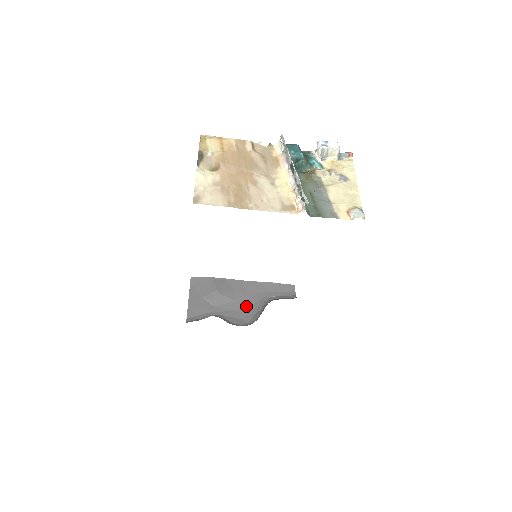
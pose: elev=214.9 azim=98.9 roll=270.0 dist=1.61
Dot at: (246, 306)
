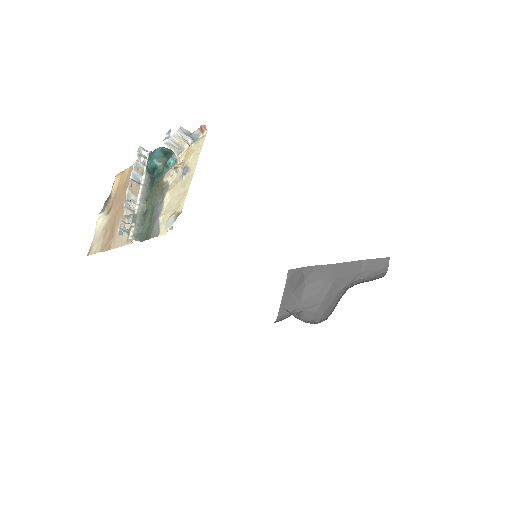
Dot at: (330, 296)
